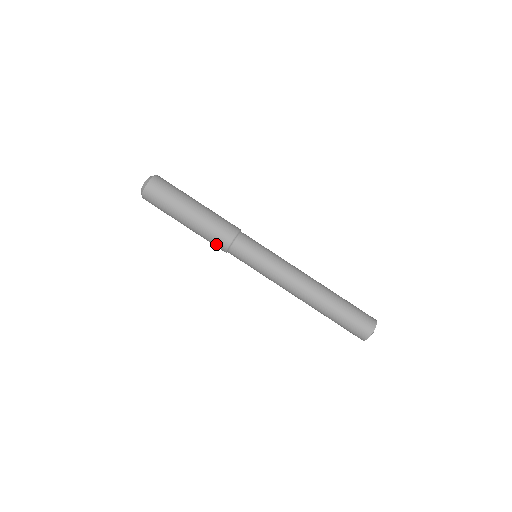
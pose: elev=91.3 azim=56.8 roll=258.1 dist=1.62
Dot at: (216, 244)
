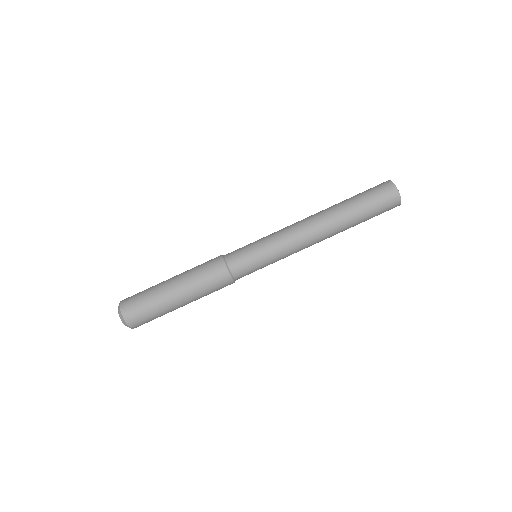
Dot at: (216, 277)
